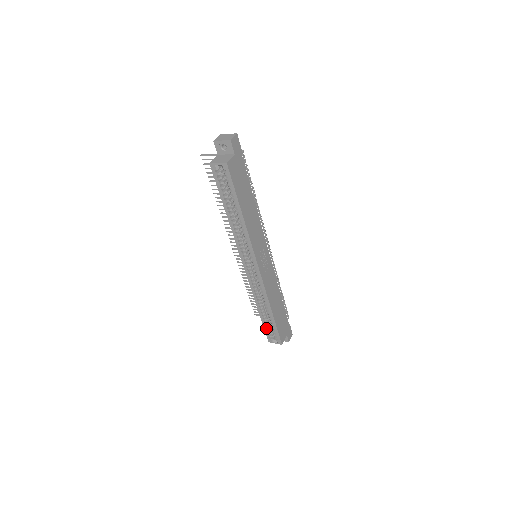
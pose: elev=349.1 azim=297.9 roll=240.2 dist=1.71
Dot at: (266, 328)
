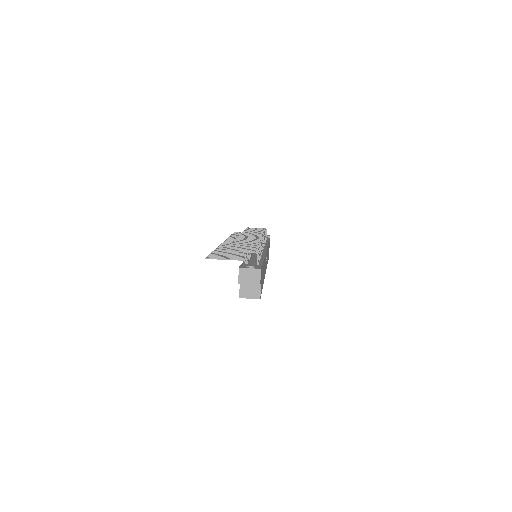
Dot at: occluded
